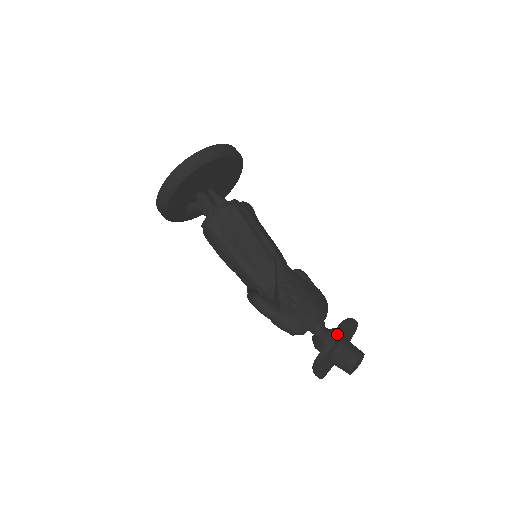
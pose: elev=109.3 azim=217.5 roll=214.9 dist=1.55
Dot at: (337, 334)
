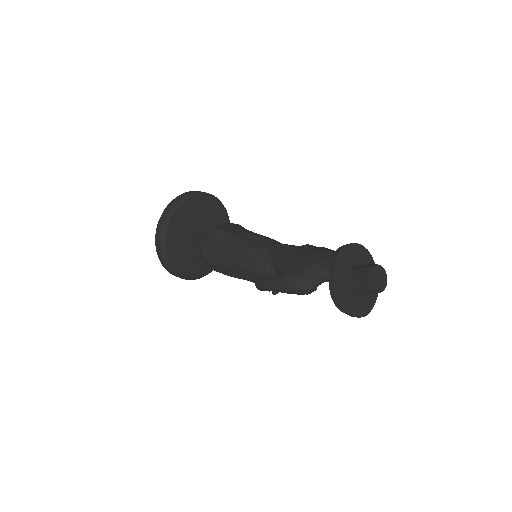
Dot at: (334, 260)
